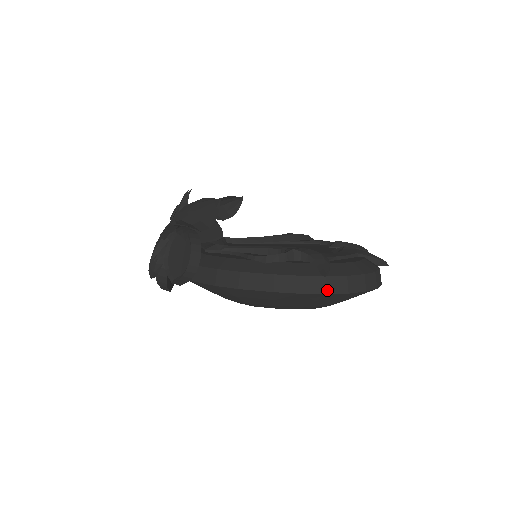
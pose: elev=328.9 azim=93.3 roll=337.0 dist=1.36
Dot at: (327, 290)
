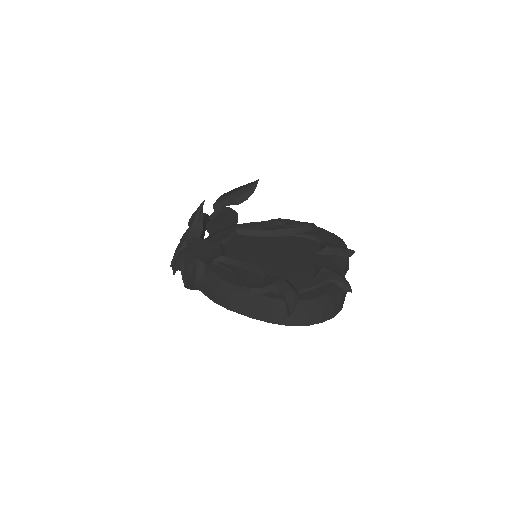
Dot at: (290, 323)
